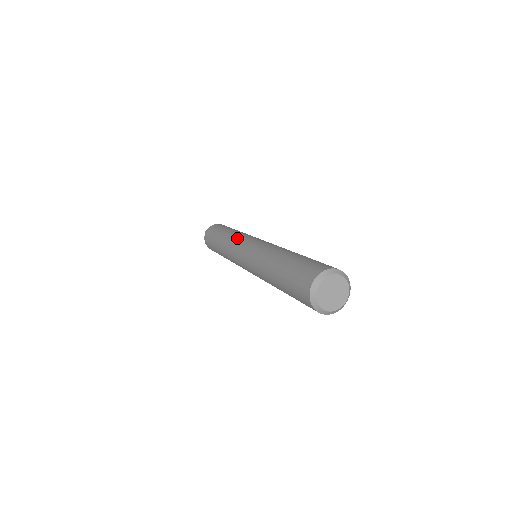
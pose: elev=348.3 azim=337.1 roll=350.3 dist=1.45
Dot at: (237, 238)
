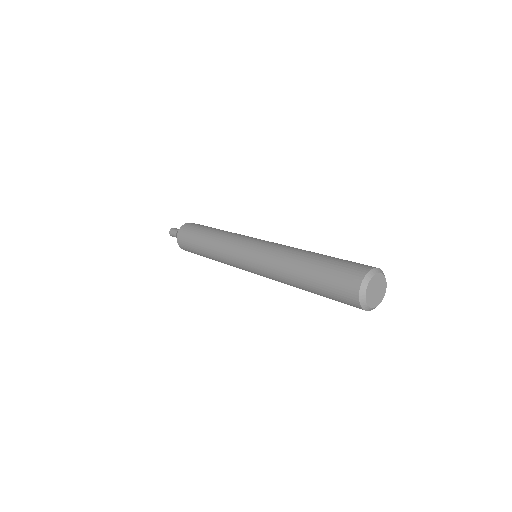
Dot at: occluded
